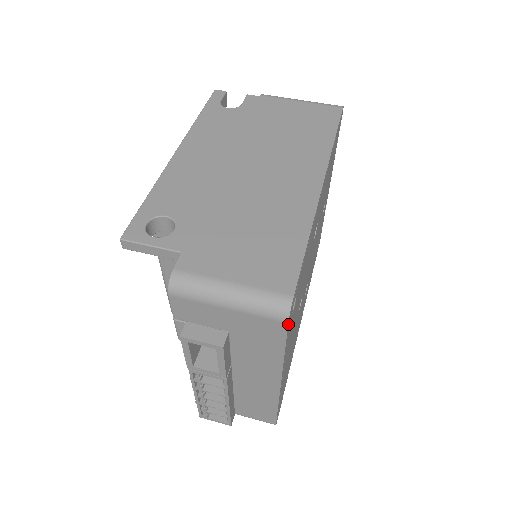
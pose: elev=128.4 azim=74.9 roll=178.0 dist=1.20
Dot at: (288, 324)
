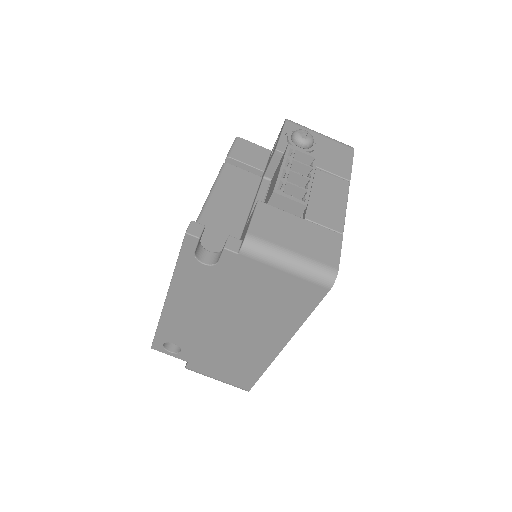
Dot at: occluded
